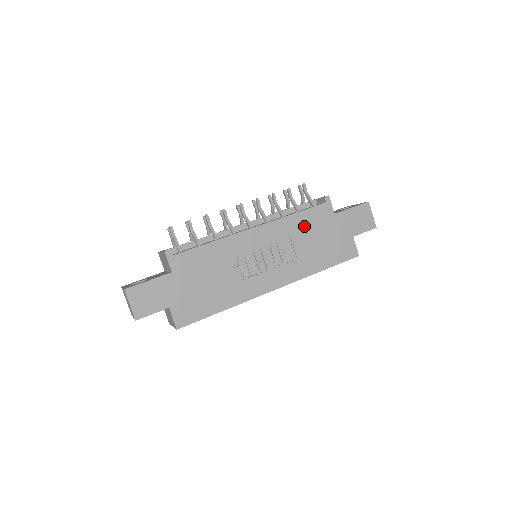
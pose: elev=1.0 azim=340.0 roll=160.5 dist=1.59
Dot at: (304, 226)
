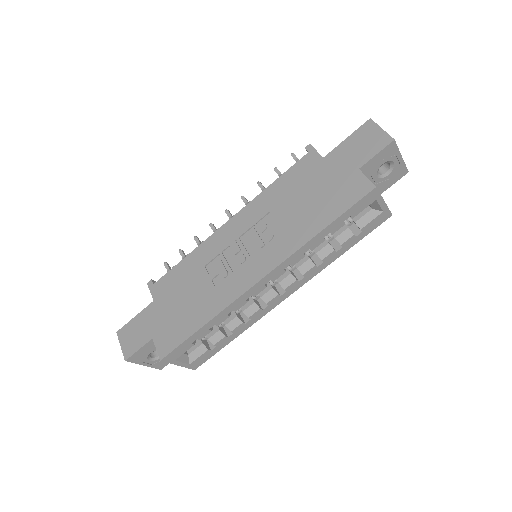
Dot at: (285, 192)
